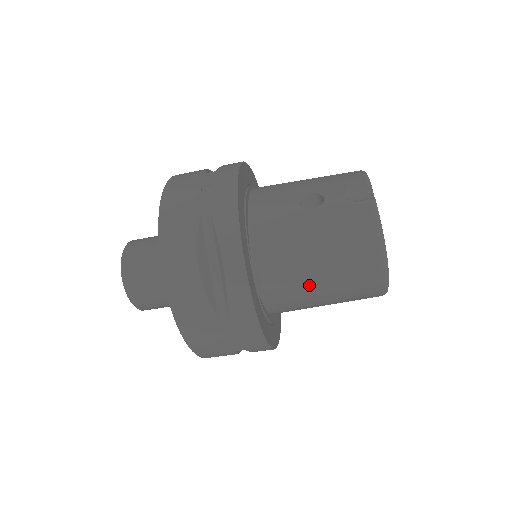
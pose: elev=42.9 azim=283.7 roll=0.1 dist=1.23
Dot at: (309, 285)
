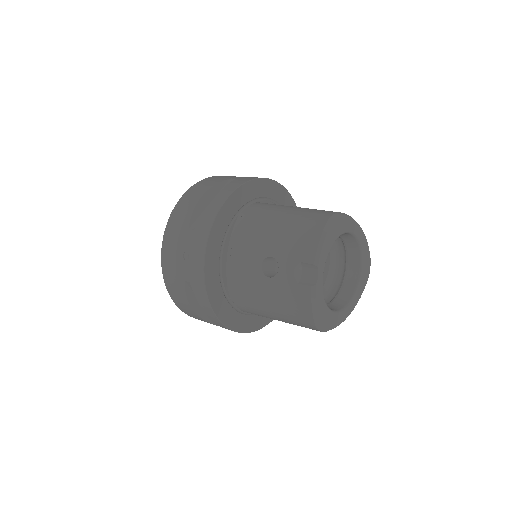
Dot at: occluded
